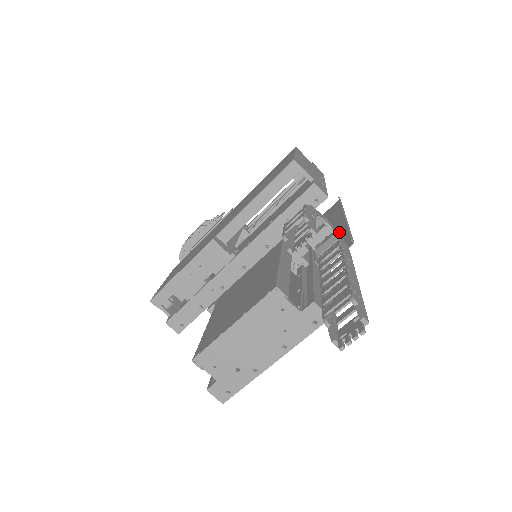
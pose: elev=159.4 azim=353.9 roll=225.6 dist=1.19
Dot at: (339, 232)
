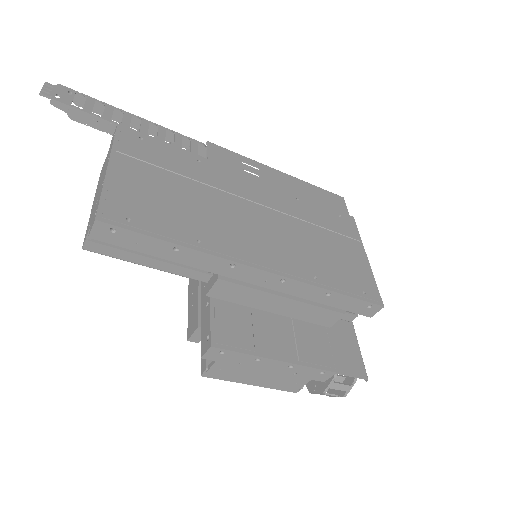
Dot at: occluded
